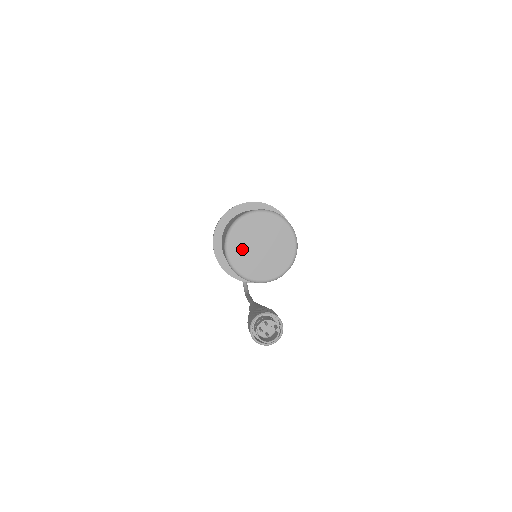
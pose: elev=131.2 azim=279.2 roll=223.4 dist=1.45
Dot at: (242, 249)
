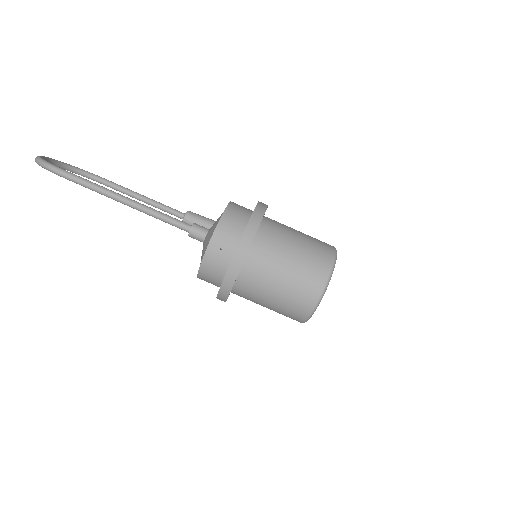
Dot at: occluded
